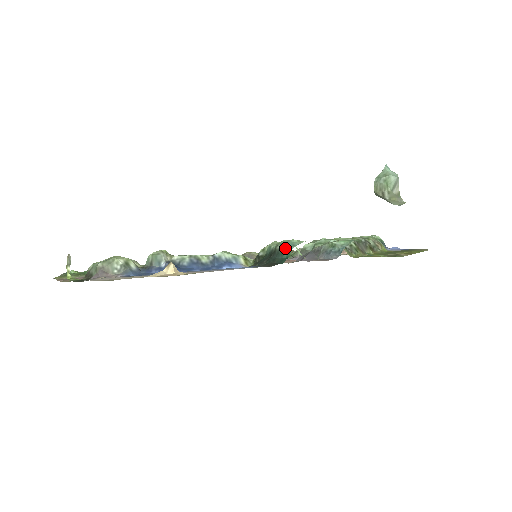
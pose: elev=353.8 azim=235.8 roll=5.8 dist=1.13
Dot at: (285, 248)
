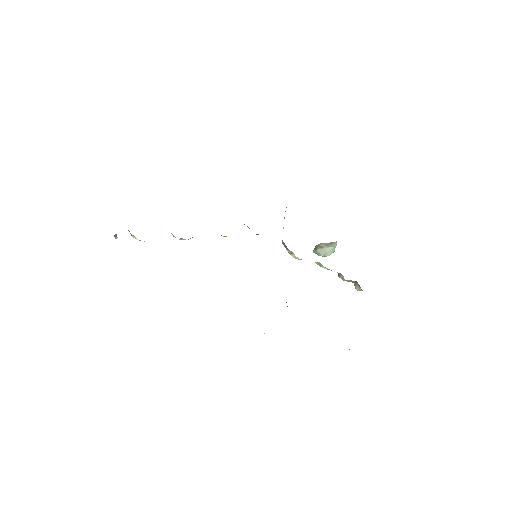
Dot at: occluded
